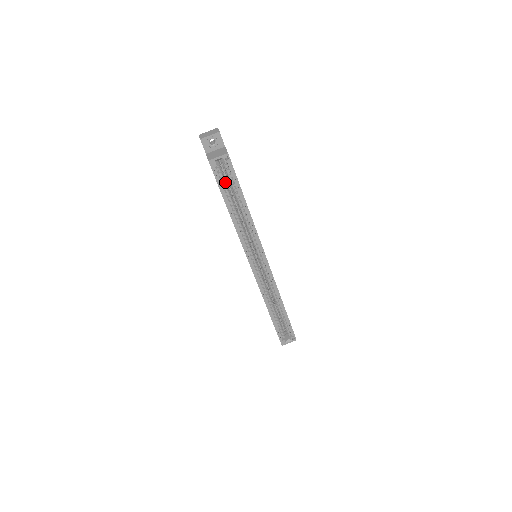
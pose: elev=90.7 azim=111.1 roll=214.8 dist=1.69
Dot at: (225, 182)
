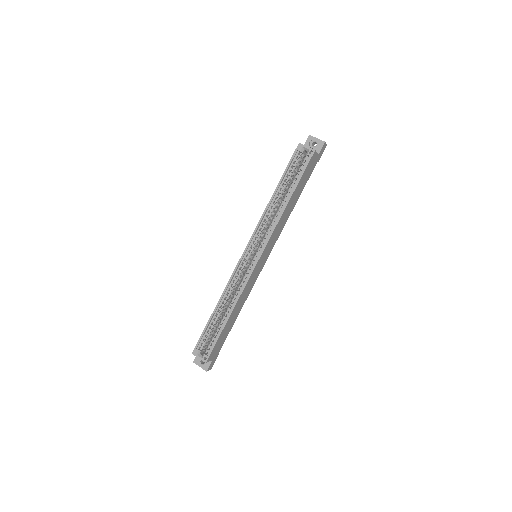
Dot at: (294, 170)
